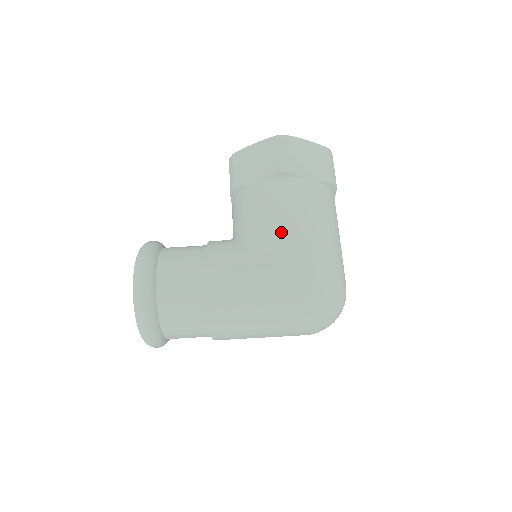
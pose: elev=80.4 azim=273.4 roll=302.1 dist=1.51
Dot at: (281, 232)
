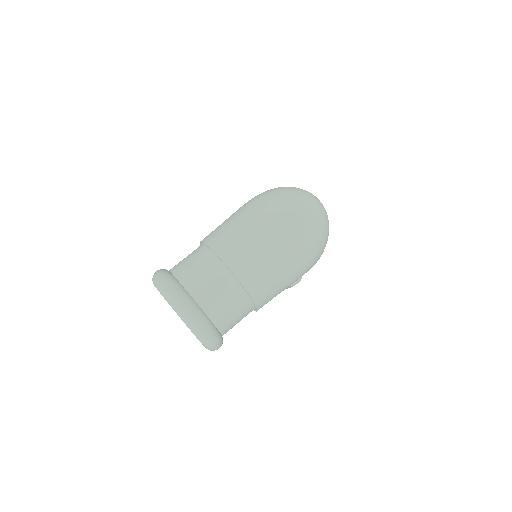
Dot at: occluded
